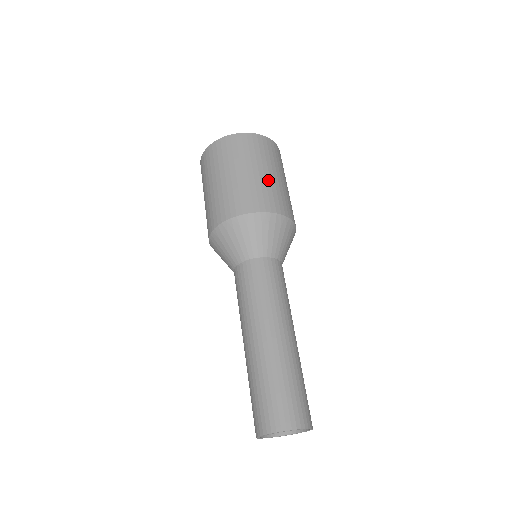
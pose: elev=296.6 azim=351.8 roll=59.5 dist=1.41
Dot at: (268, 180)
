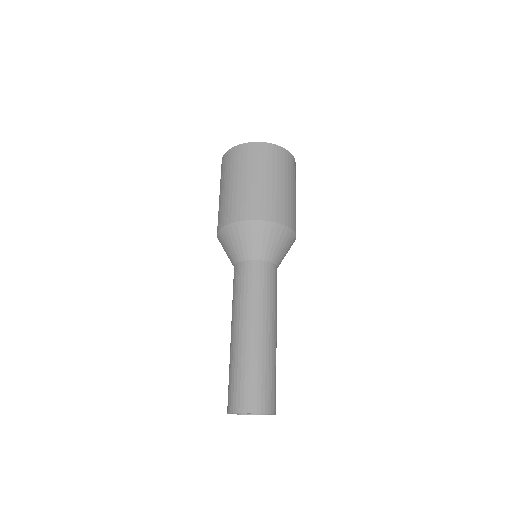
Dot at: (283, 193)
